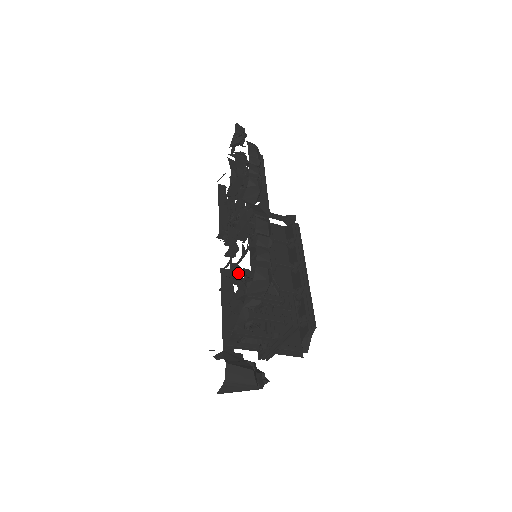
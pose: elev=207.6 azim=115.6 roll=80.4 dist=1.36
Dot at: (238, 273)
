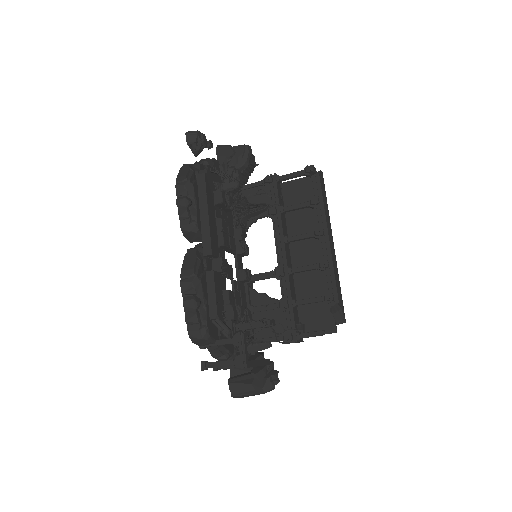
Dot at: (233, 290)
